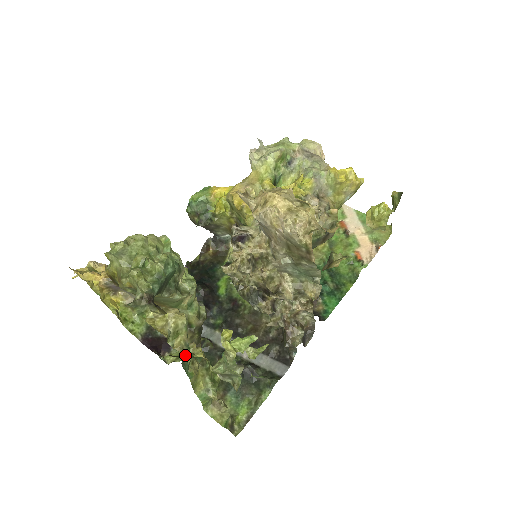
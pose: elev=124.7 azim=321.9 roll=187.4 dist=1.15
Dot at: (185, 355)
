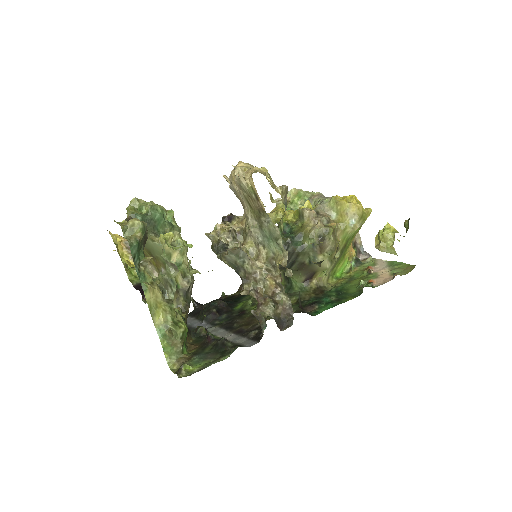
Dot at: (131, 242)
